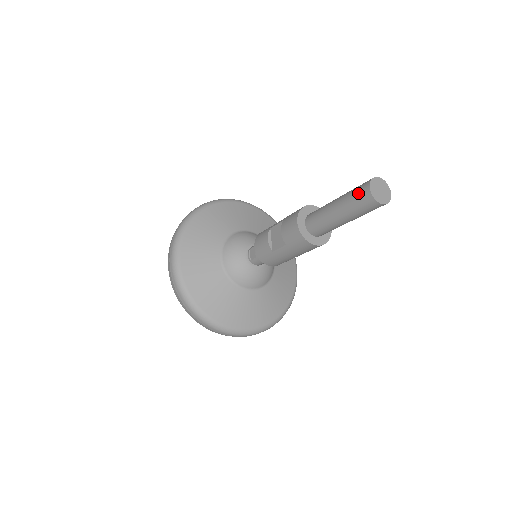
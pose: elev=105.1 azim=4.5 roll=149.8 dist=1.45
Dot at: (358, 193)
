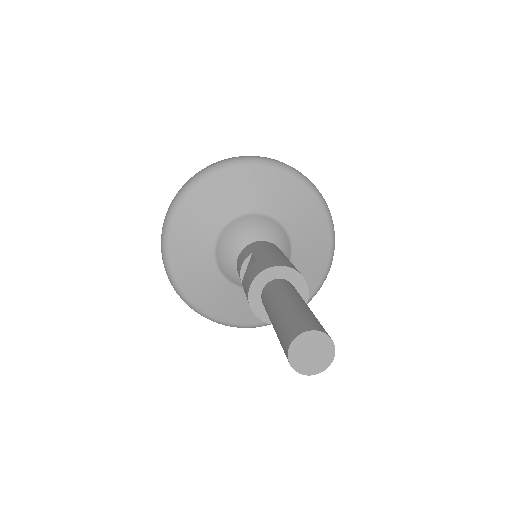
Dot at: (284, 333)
